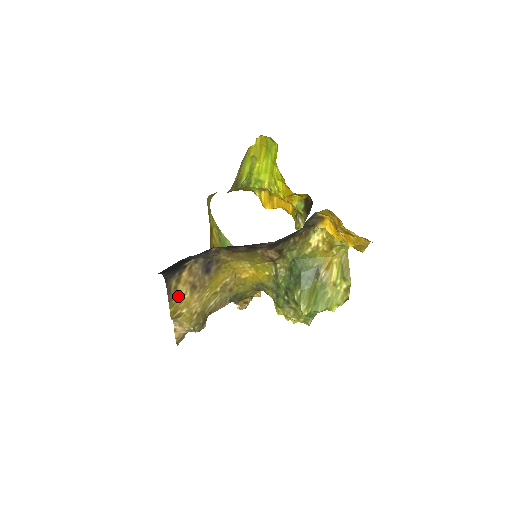
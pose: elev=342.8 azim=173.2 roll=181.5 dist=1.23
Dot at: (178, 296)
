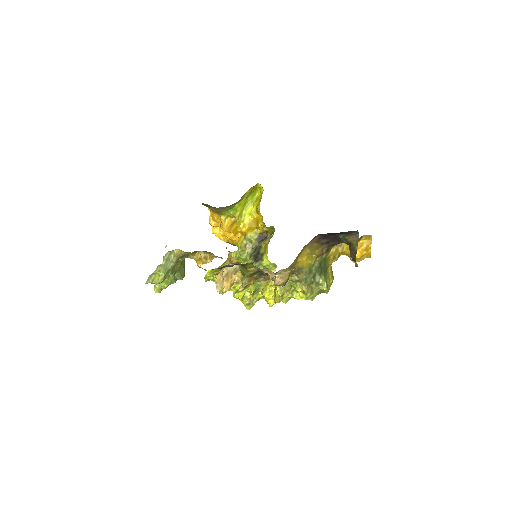
Dot at: occluded
